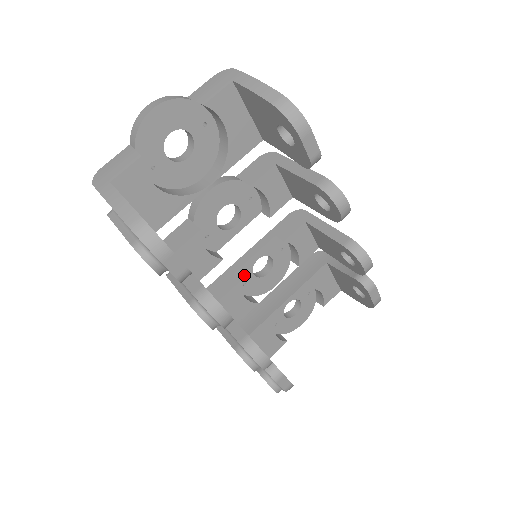
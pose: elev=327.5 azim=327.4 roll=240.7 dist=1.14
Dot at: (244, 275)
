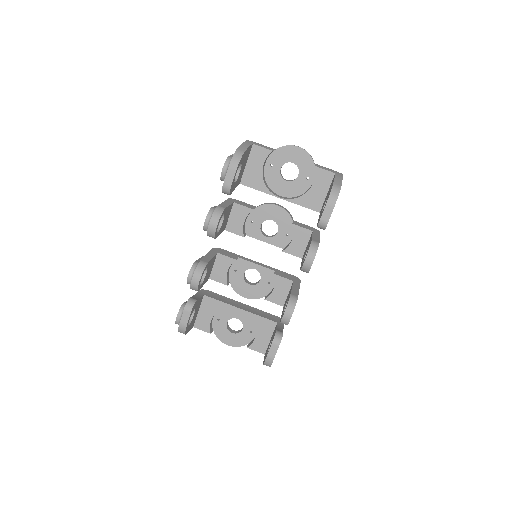
Dot at: (241, 266)
